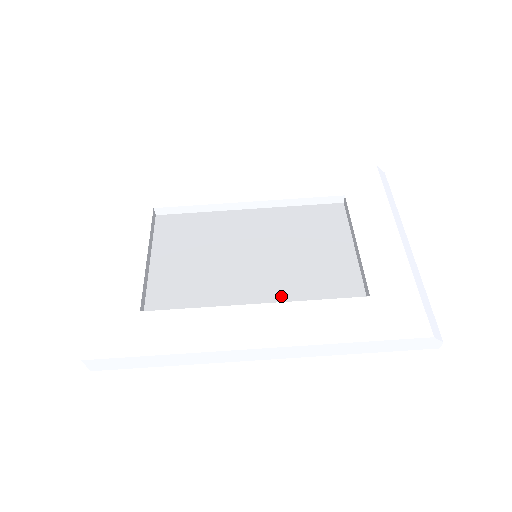
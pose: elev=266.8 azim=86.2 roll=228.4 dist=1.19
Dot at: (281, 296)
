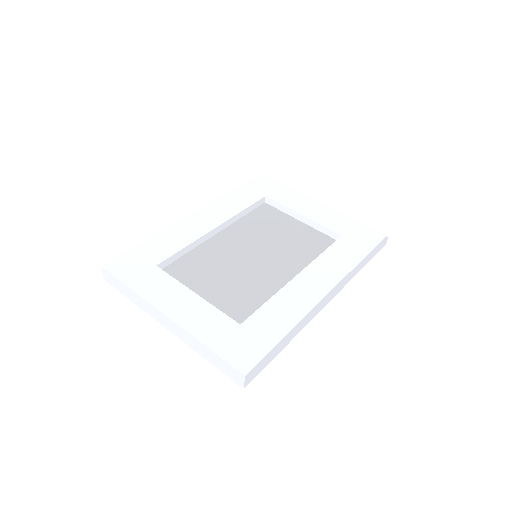
Dot at: (298, 266)
